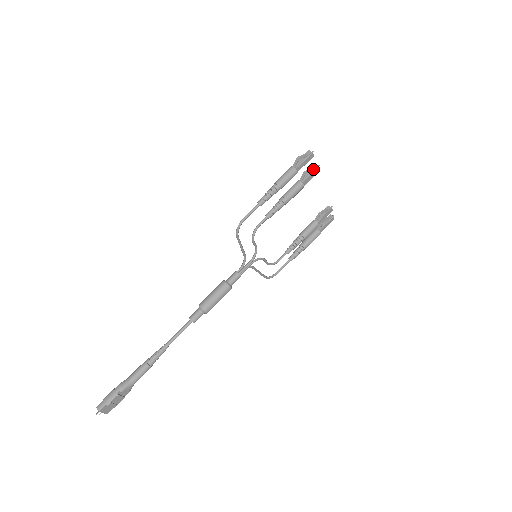
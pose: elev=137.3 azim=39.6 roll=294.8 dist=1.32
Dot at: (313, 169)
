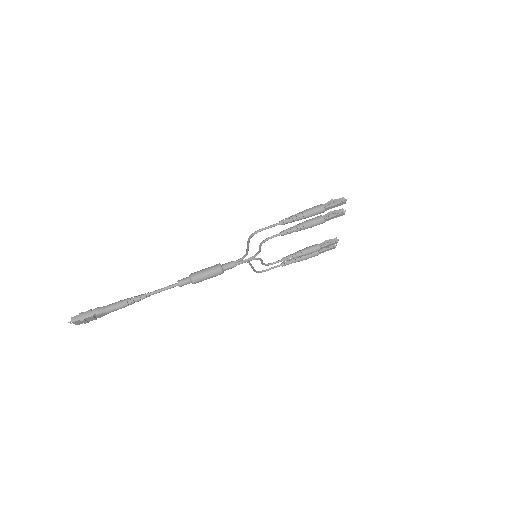
Dot at: (339, 212)
